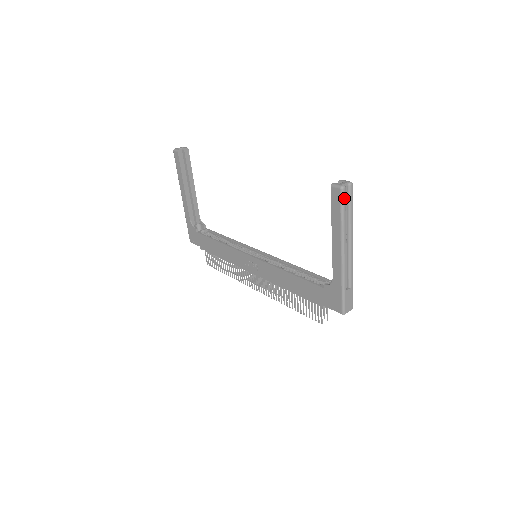
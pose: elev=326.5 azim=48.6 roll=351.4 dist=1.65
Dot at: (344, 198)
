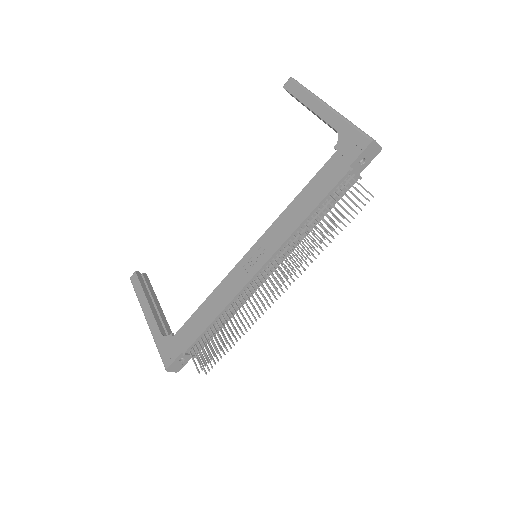
Dot at: (297, 82)
